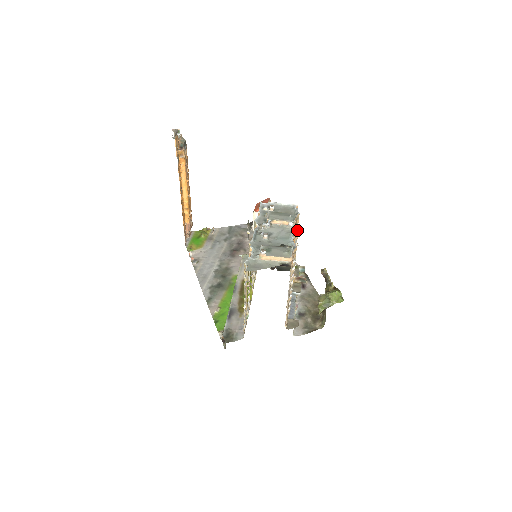
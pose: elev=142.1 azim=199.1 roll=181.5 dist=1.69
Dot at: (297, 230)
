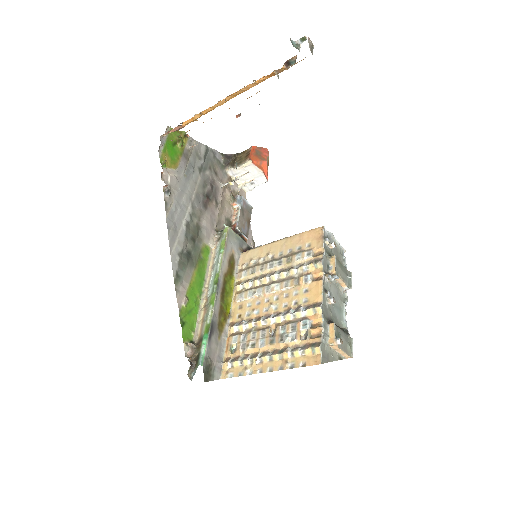
Dot at: (347, 300)
